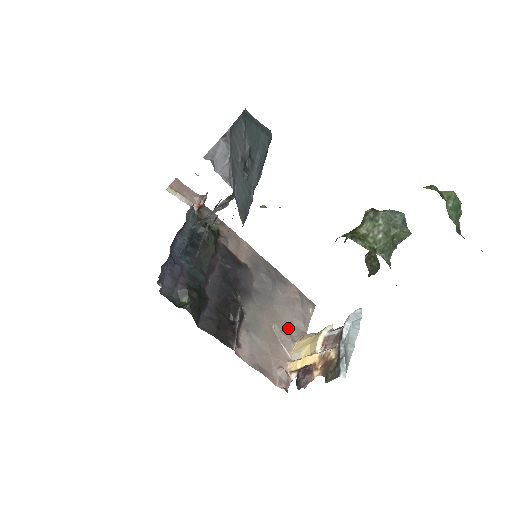
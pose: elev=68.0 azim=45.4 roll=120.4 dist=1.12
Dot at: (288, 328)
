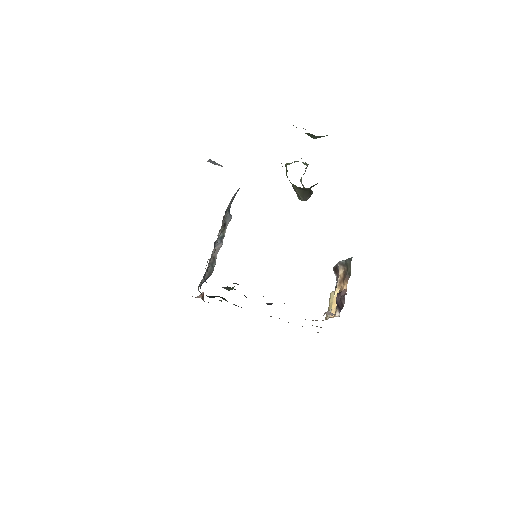
Dot at: occluded
